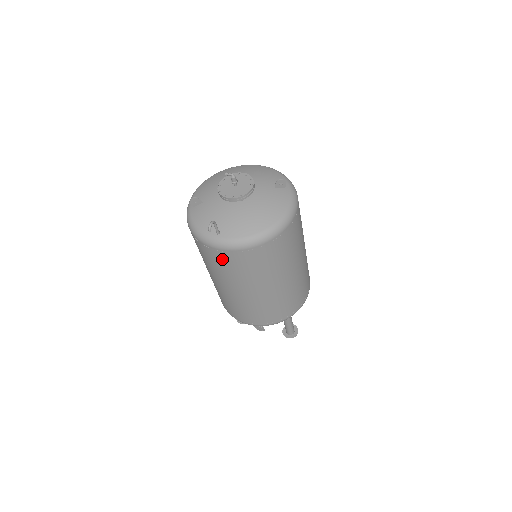
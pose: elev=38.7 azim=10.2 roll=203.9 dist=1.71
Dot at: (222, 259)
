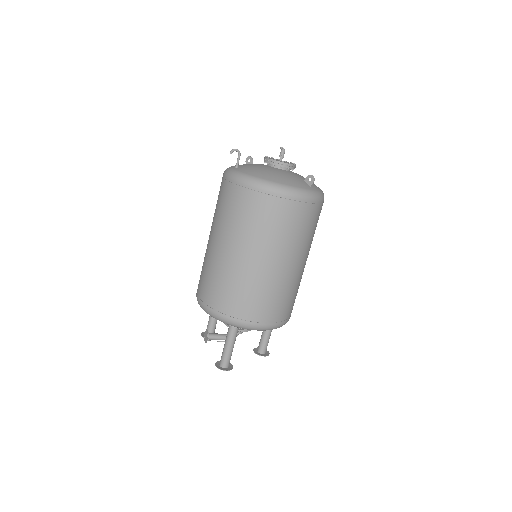
Dot at: (223, 191)
